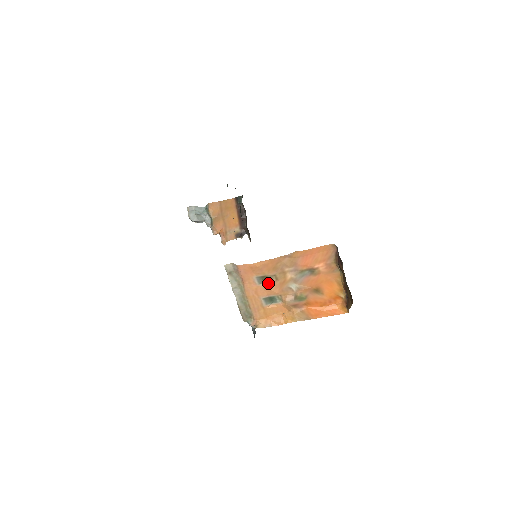
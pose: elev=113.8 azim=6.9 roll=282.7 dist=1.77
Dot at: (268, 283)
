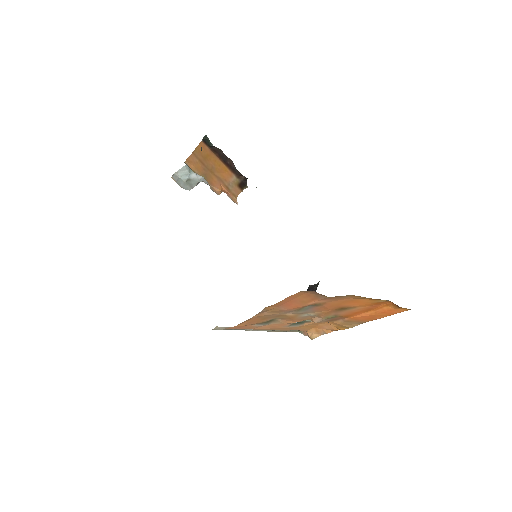
Dot at: (276, 321)
